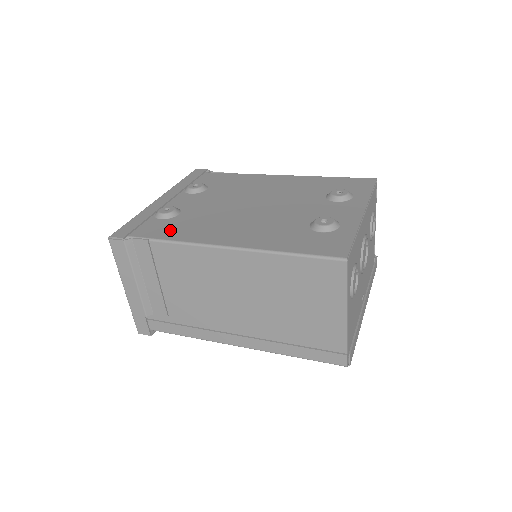
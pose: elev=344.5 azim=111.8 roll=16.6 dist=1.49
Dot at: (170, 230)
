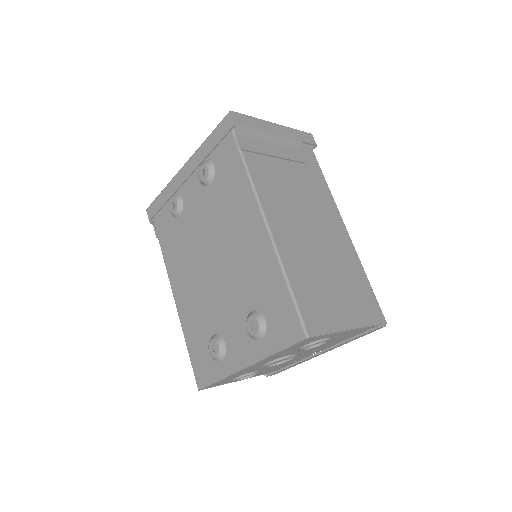
Dot at: (167, 238)
